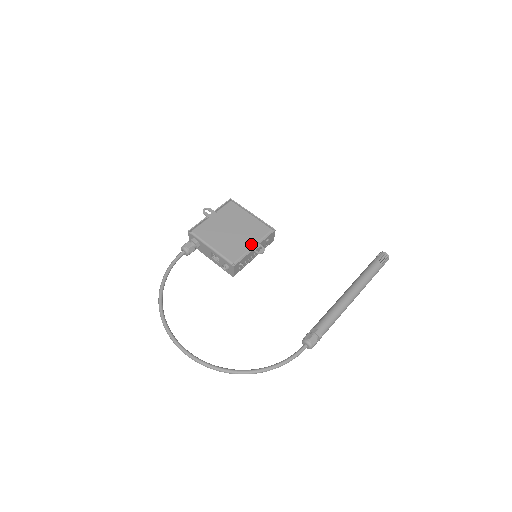
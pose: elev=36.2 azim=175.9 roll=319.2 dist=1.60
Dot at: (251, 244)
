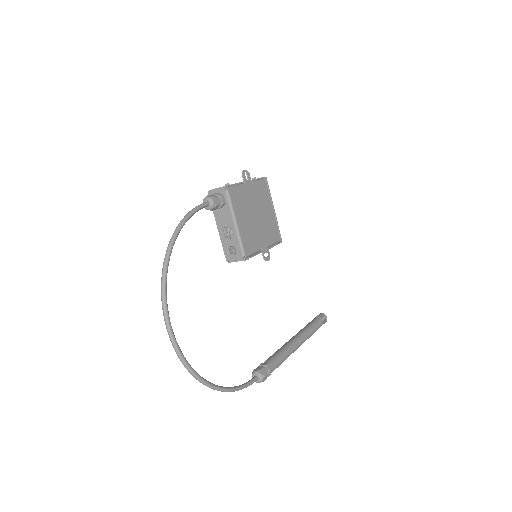
Dot at: (264, 244)
